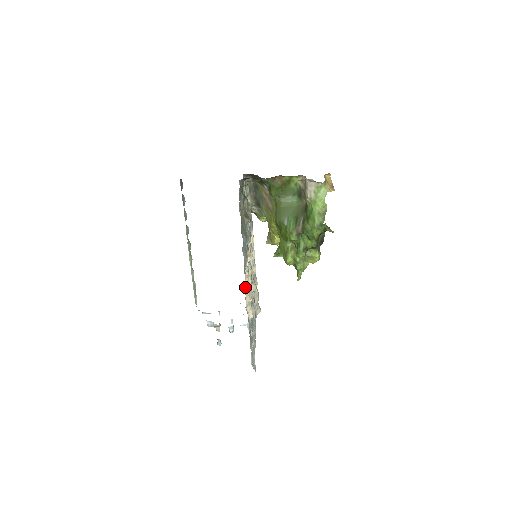
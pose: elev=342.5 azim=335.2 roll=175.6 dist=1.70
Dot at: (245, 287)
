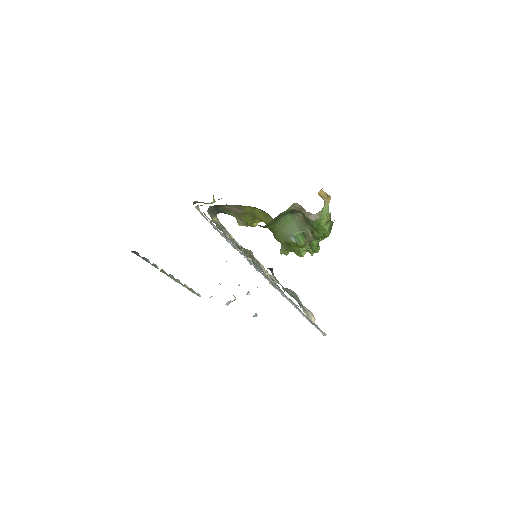
Dot at: occluded
